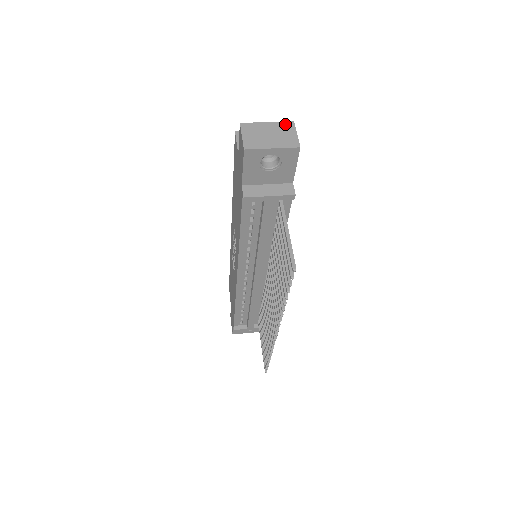
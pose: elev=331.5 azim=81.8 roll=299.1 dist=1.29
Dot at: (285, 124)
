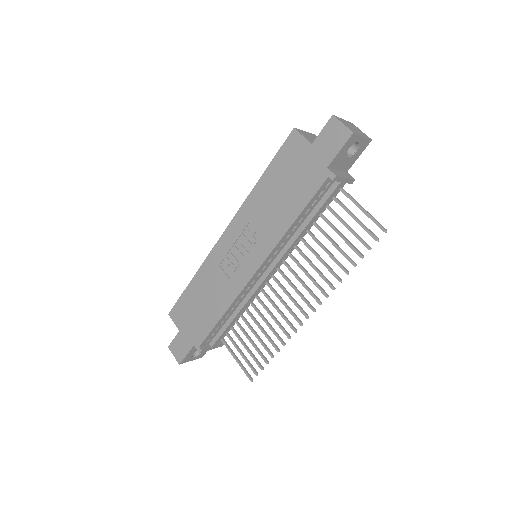
Dot at: (351, 123)
